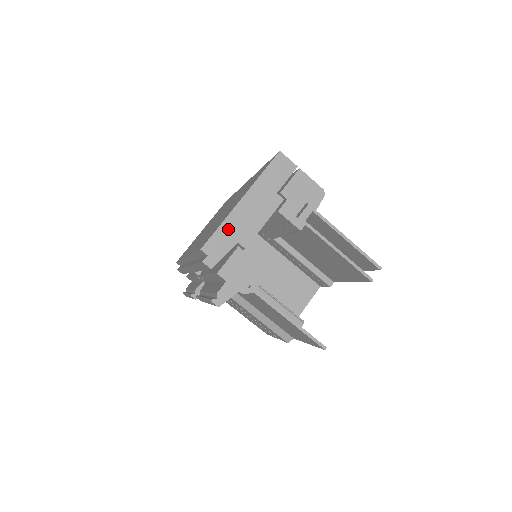
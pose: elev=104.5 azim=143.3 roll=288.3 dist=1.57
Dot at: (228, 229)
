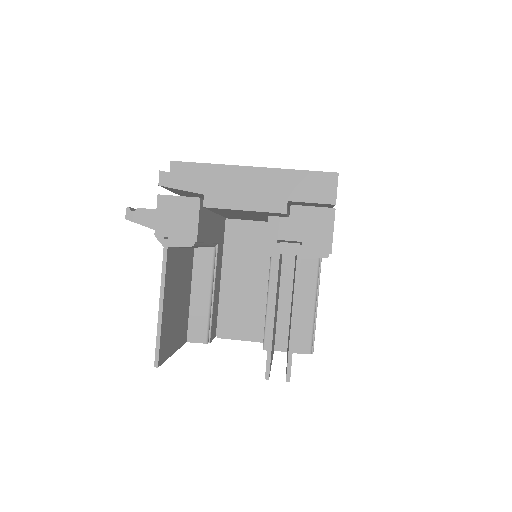
Dot at: (211, 174)
